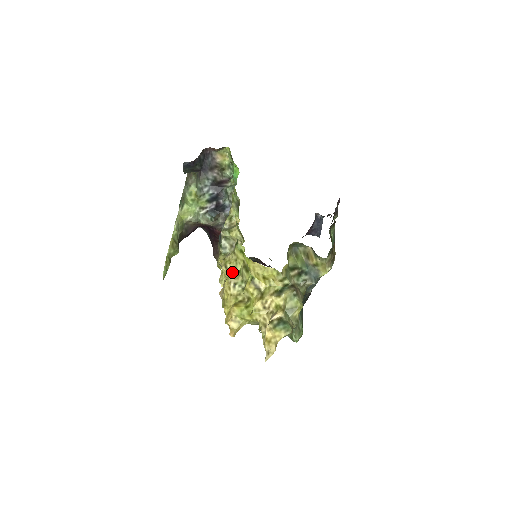
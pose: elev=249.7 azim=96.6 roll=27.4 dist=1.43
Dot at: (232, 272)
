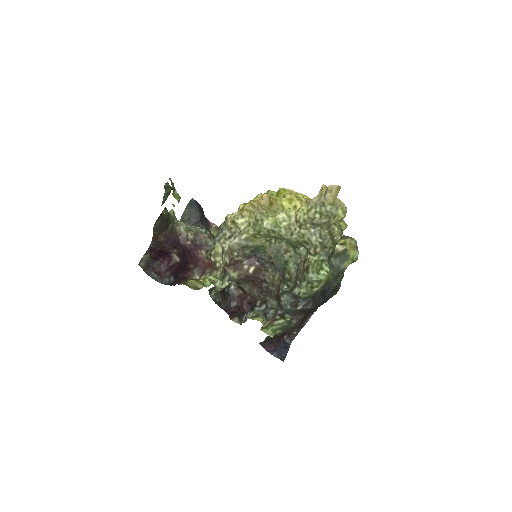
Dot at: occluded
